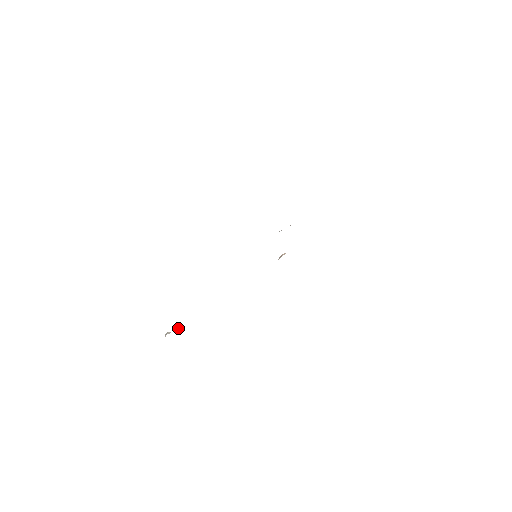
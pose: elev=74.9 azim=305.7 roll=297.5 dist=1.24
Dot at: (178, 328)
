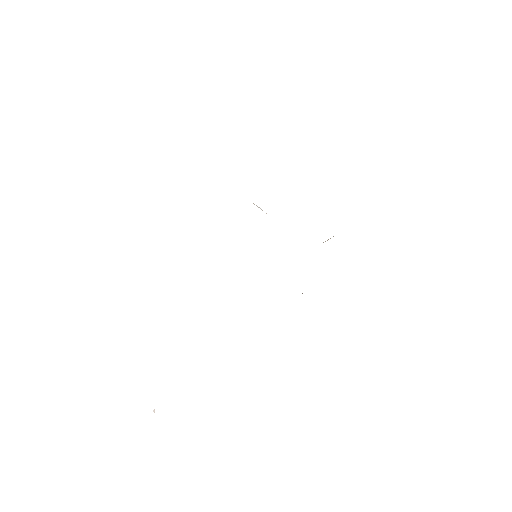
Dot at: occluded
